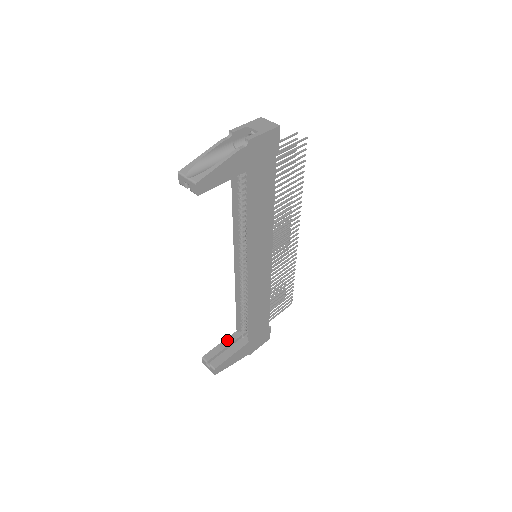
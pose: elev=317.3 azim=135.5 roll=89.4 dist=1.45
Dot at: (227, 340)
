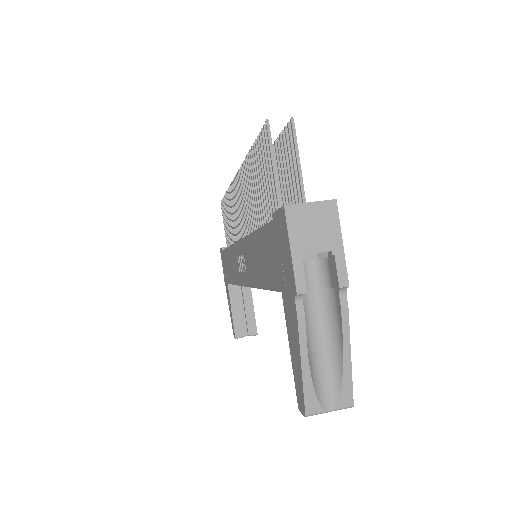
Dot at: (233, 301)
